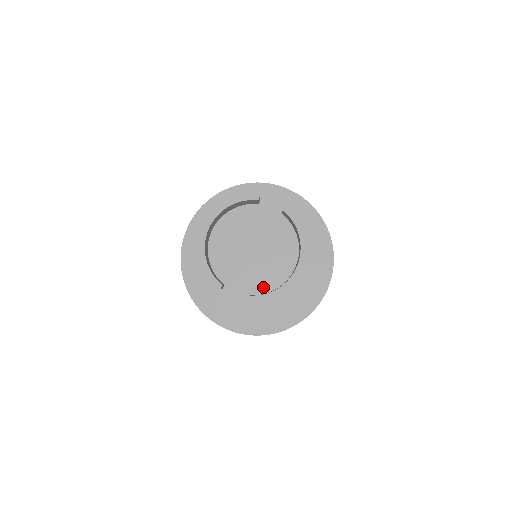
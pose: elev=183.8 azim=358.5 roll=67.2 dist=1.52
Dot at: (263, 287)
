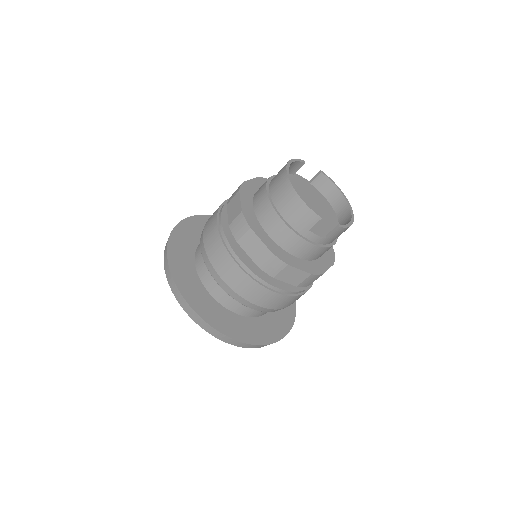
Dot at: occluded
